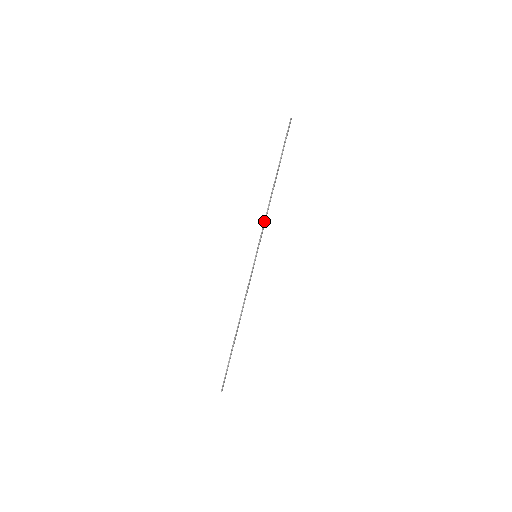
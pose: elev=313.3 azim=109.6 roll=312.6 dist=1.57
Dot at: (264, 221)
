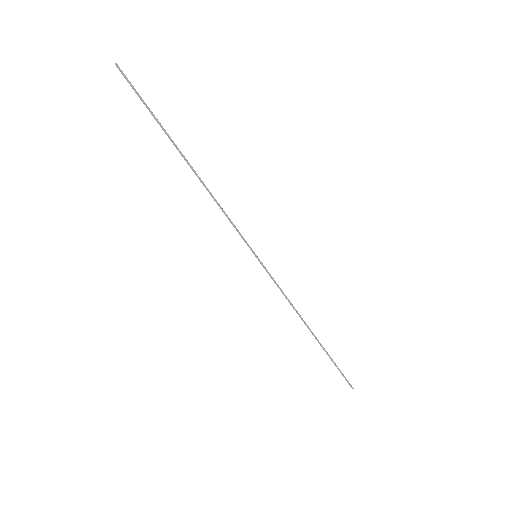
Dot at: (225, 215)
